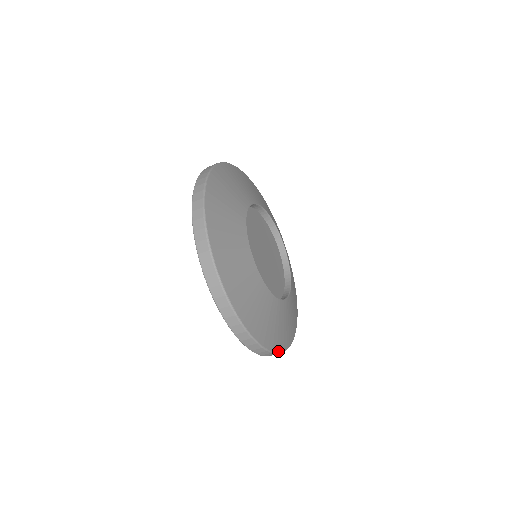
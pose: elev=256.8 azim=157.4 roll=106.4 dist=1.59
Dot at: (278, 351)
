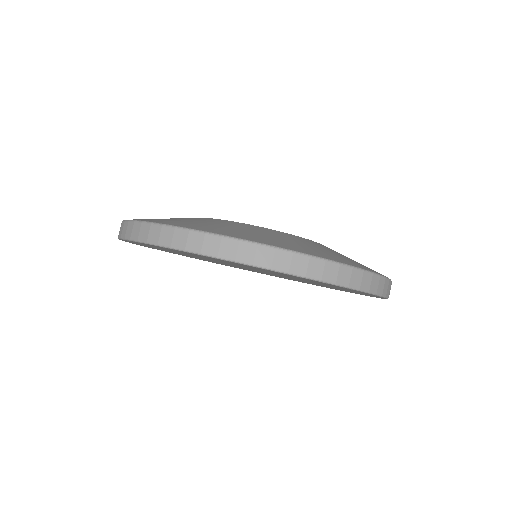
Dot at: occluded
